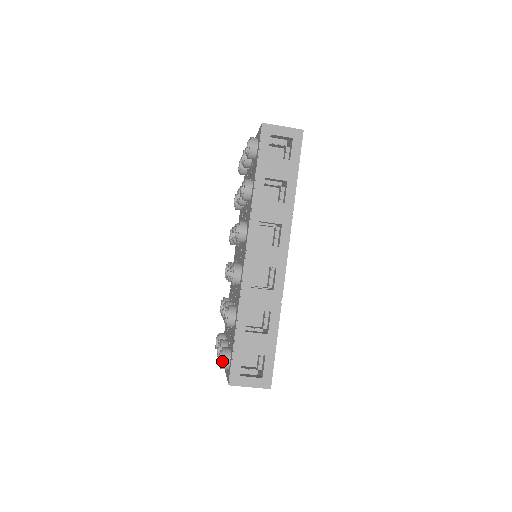
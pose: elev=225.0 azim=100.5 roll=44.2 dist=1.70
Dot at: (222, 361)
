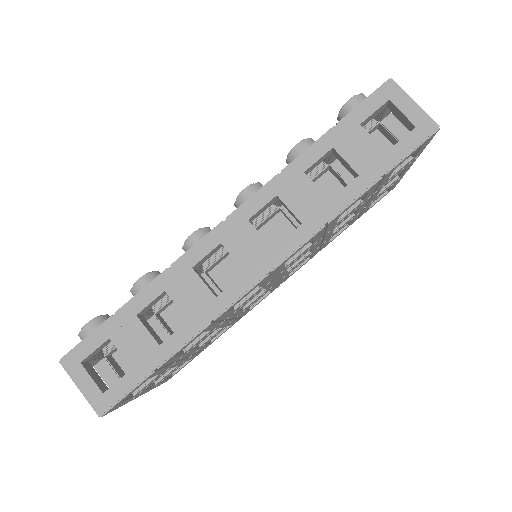
Dot at: (85, 327)
